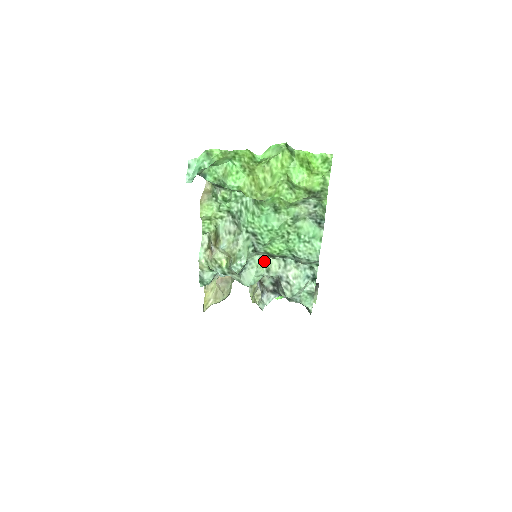
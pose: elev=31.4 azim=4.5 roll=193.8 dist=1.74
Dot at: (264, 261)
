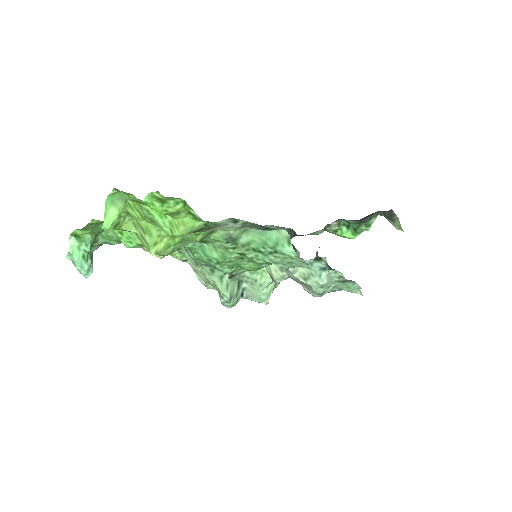
Dot at: occluded
